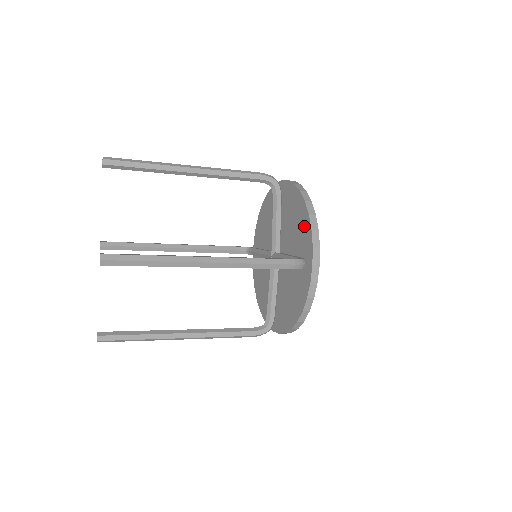
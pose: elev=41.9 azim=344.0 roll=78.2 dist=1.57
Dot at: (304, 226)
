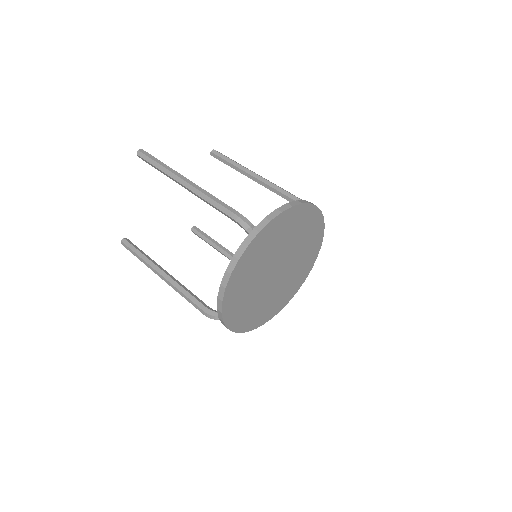
Dot at: occluded
